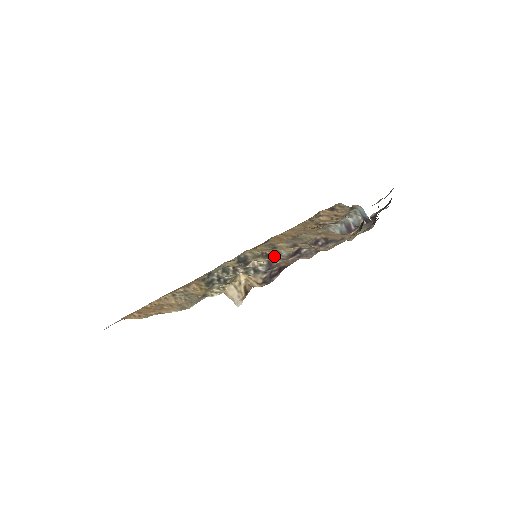
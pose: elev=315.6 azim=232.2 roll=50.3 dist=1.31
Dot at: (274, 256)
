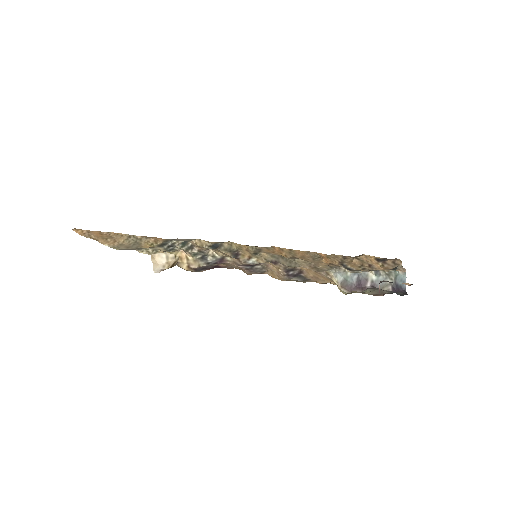
Dot at: (239, 258)
